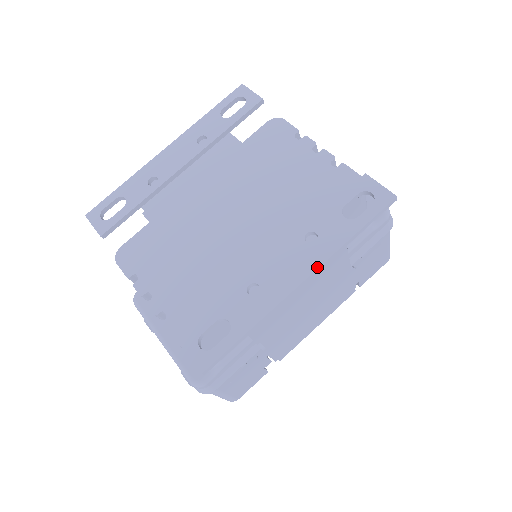
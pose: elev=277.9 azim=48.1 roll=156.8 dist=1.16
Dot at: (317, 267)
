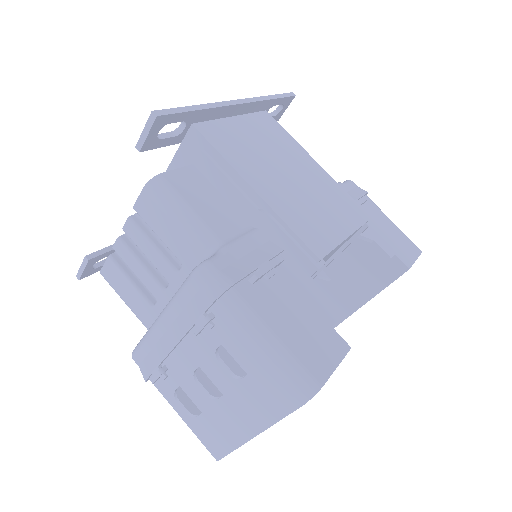
Dot at: (246, 99)
